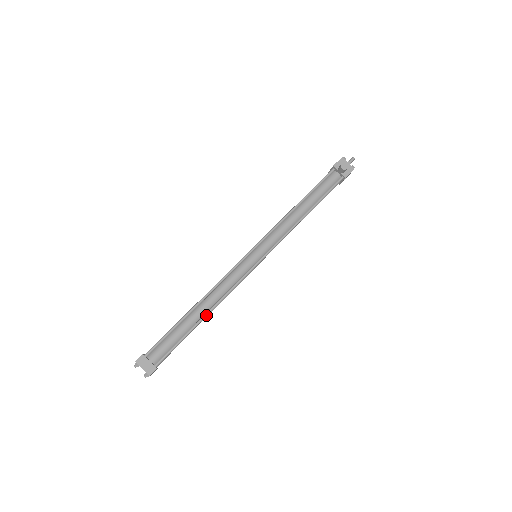
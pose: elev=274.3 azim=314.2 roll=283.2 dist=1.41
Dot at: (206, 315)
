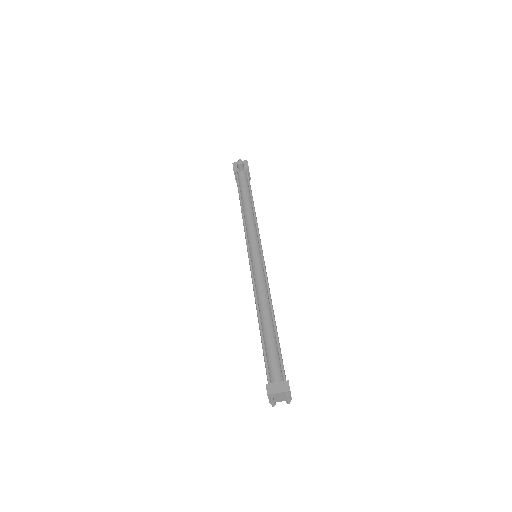
Dot at: (273, 315)
